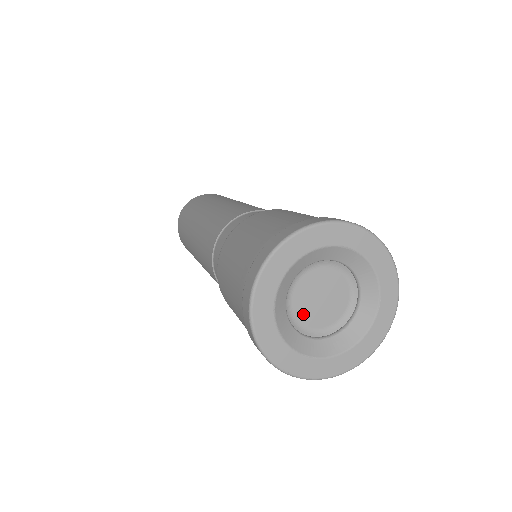
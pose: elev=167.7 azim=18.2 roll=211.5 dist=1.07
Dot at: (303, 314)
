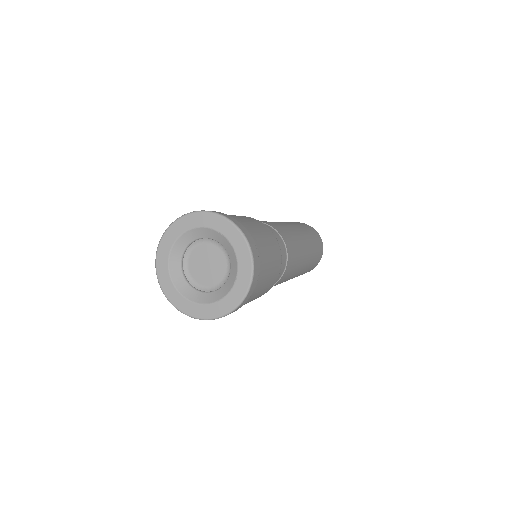
Dot at: (194, 270)
